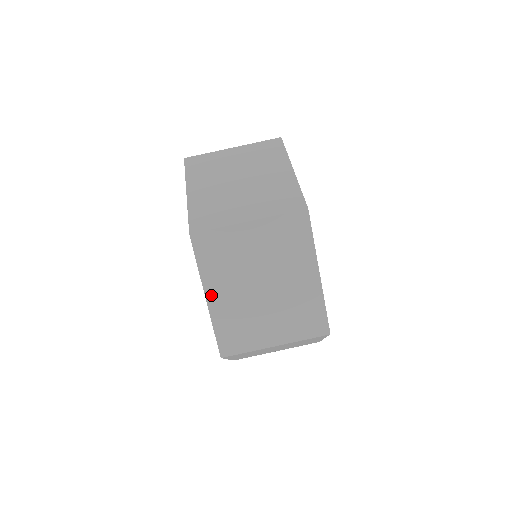
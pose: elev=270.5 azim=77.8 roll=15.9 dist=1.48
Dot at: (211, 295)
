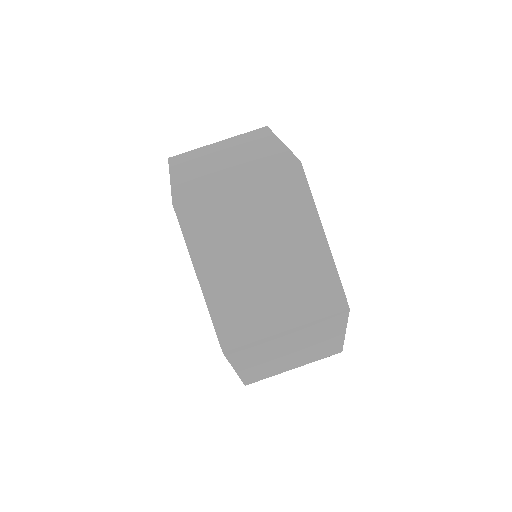
Dot at: (203, 274)
